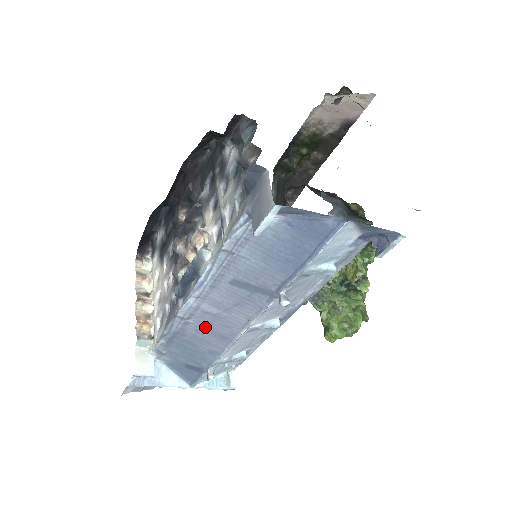
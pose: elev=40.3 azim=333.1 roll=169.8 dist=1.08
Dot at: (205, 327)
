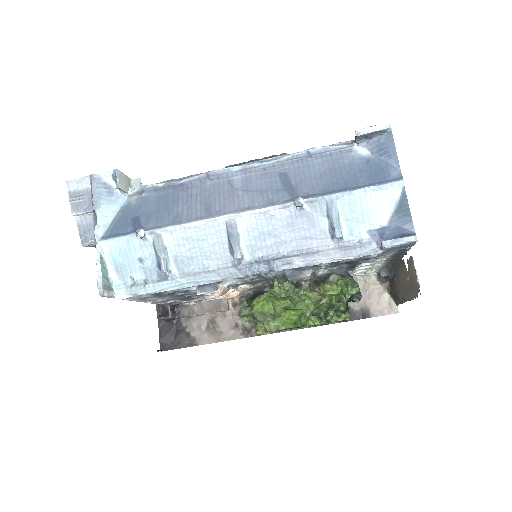
Dot at: (210, 194)
